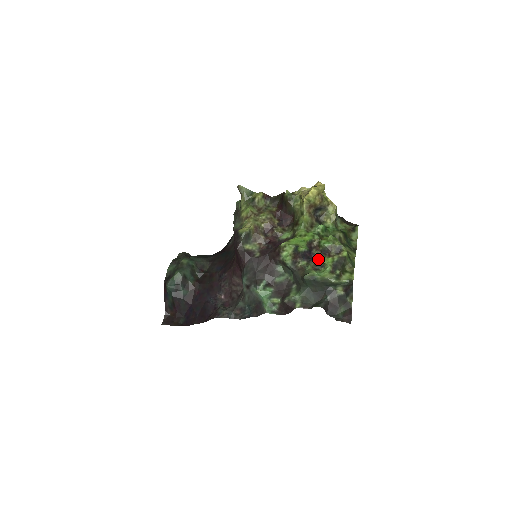
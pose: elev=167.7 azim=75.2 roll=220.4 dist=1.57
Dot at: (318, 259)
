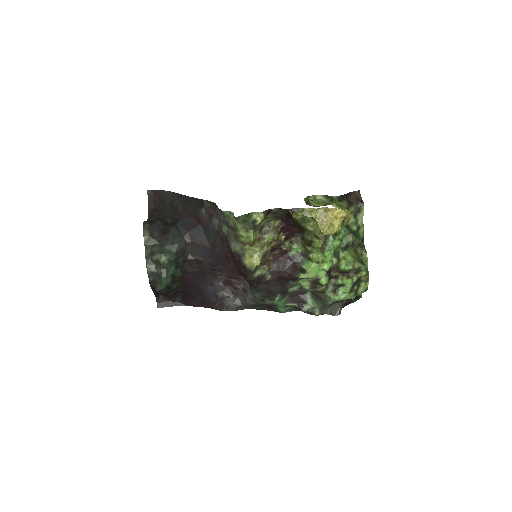
Dot at: (336, 279)
